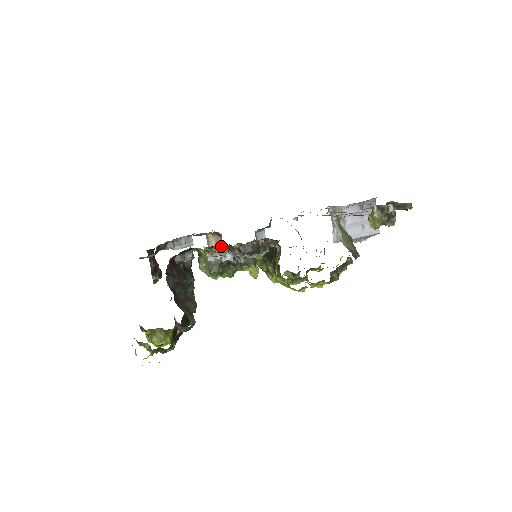
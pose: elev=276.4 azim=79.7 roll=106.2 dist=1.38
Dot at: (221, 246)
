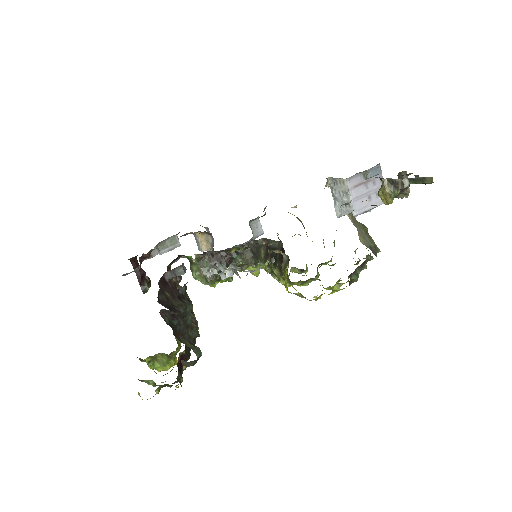
Dot at: (214, 251)
